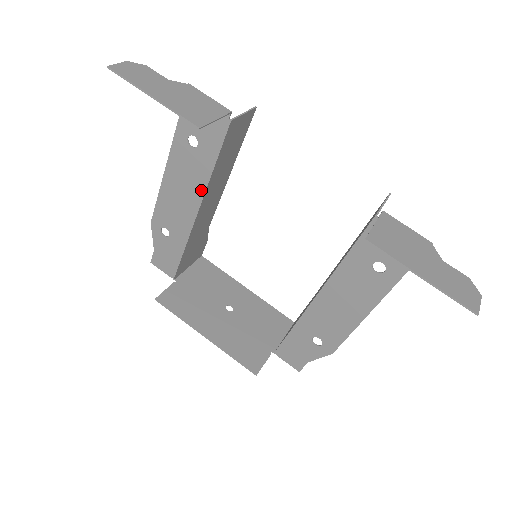
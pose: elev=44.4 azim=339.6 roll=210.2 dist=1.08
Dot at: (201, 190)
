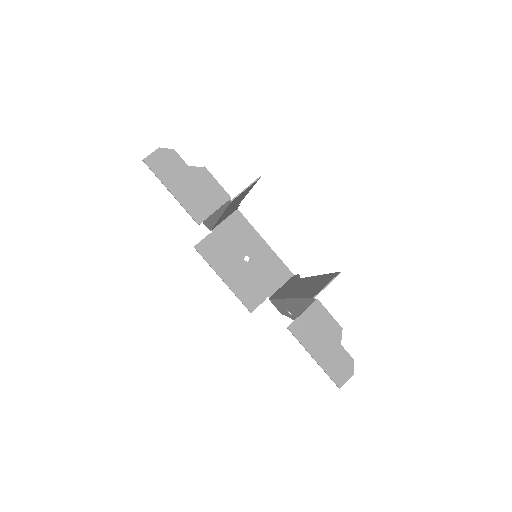
Dot at: (219, 212)
